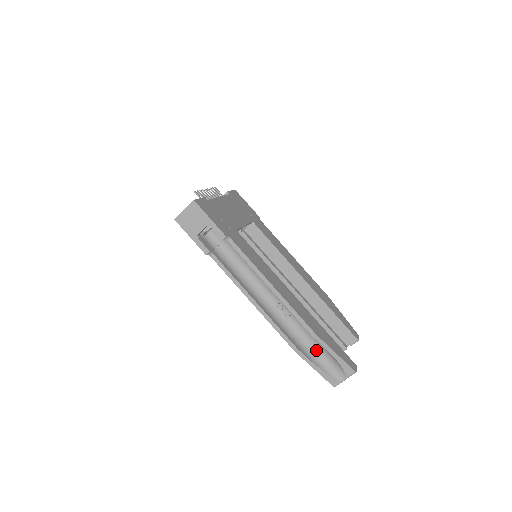
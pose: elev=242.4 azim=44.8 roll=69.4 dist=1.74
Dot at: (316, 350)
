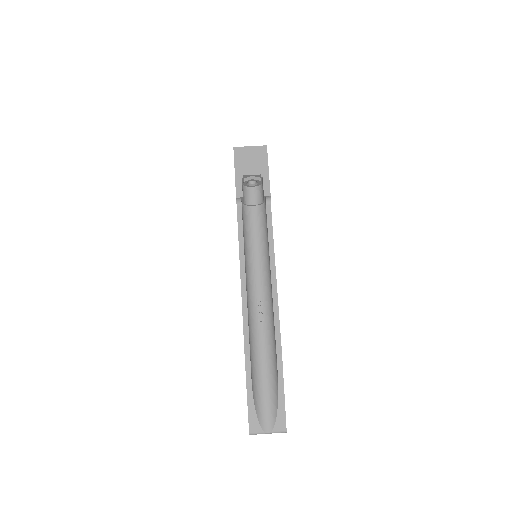
Dot at: (262, 377)
